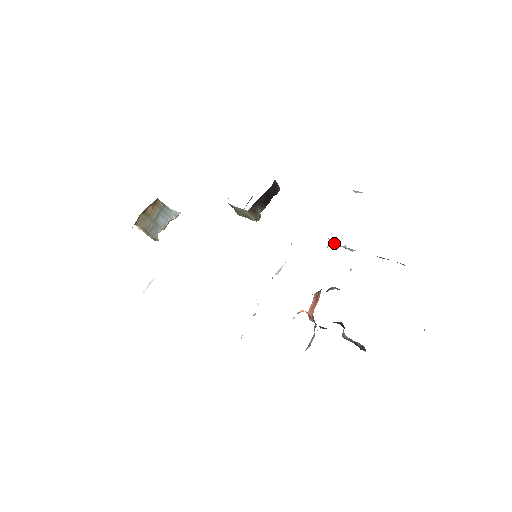
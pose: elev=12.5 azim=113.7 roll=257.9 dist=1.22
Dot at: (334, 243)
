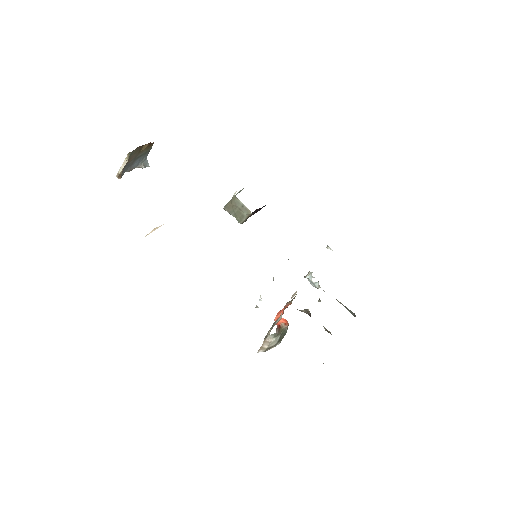
Dot at: (308, 276)
